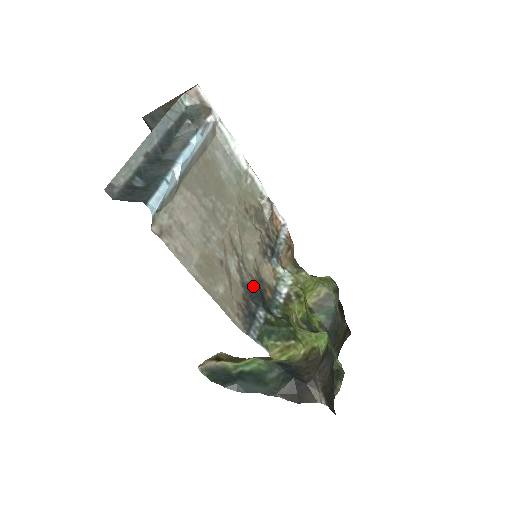
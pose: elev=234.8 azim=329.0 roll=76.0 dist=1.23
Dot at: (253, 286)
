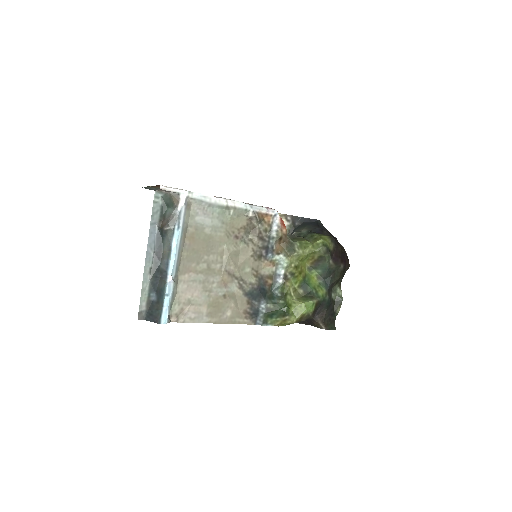
Dot at: (254, 290)
